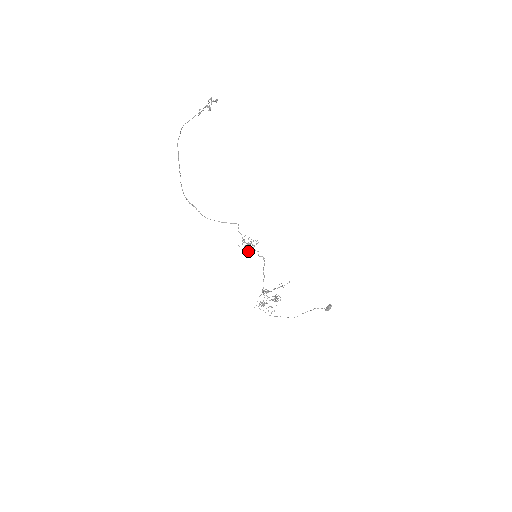
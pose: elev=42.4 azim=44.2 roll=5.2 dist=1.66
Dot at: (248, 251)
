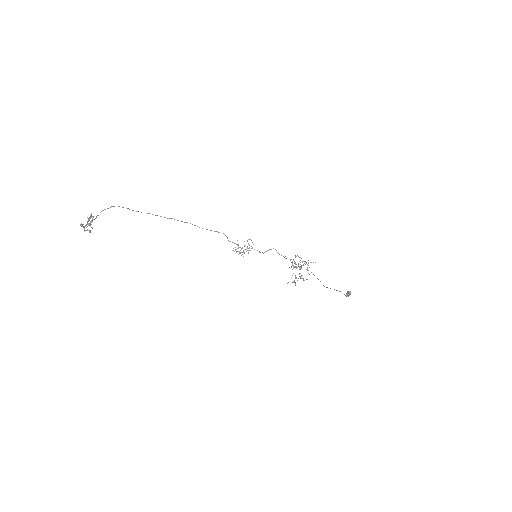
Dot at: occluded
